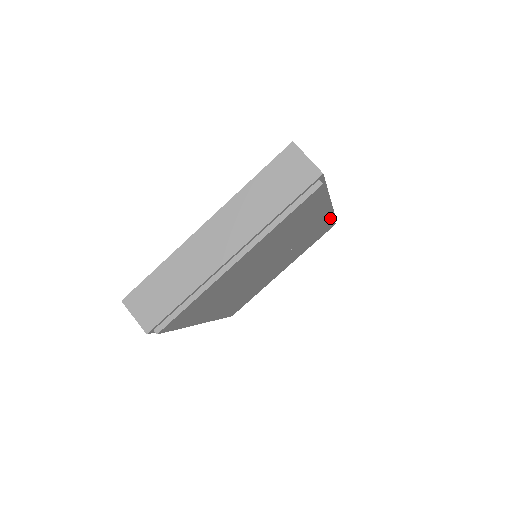
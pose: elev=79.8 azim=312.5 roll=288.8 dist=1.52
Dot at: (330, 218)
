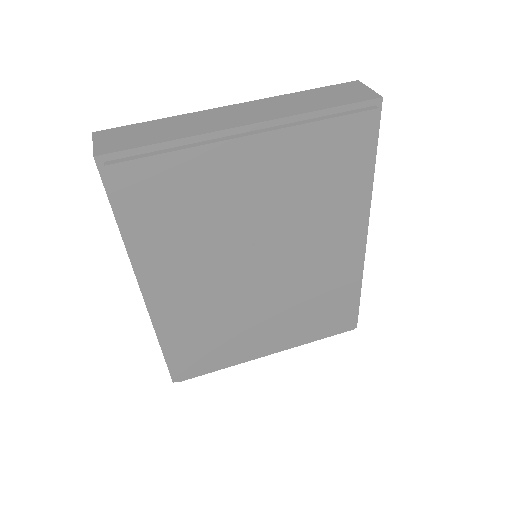
Dot at: (356, 282)
